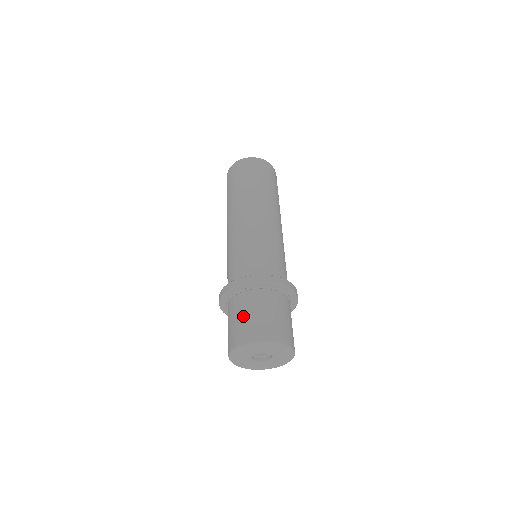
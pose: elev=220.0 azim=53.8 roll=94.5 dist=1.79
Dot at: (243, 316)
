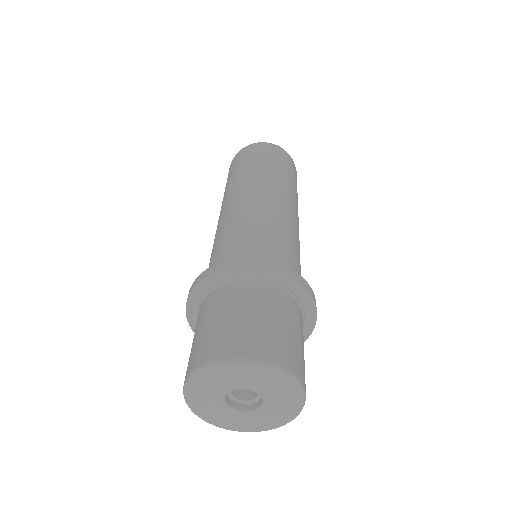
Dot at: (195, 335)
